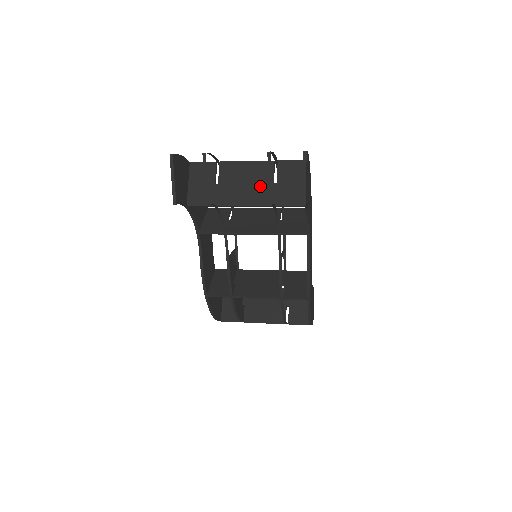
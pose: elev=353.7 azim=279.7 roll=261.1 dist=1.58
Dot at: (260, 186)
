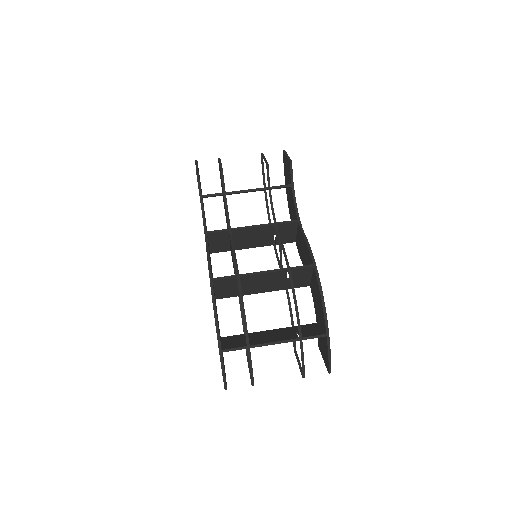
Dot at: occluded
